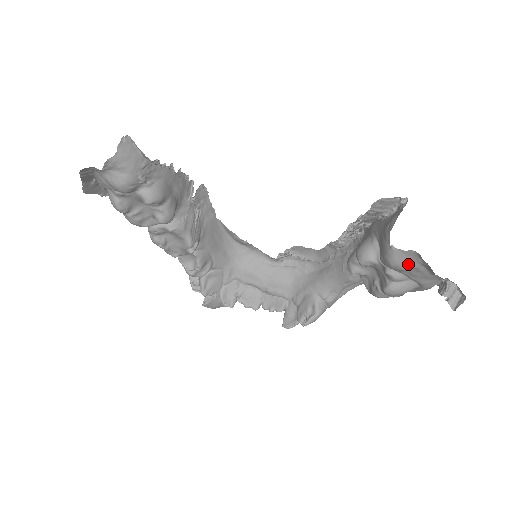
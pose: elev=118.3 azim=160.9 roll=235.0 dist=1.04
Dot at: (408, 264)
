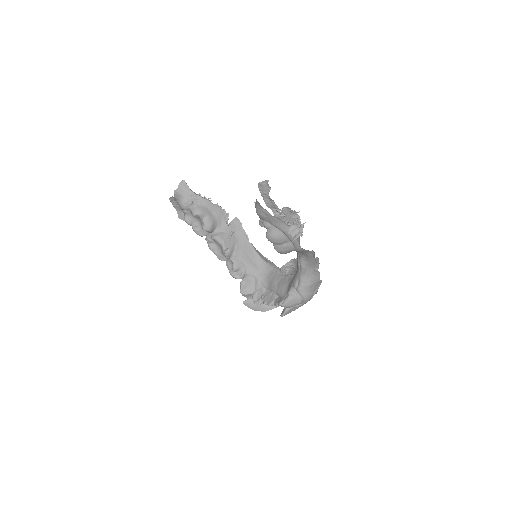
Dot at: (260, 210)
